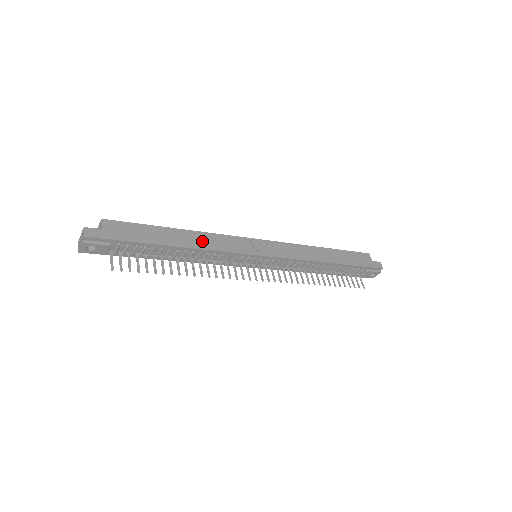
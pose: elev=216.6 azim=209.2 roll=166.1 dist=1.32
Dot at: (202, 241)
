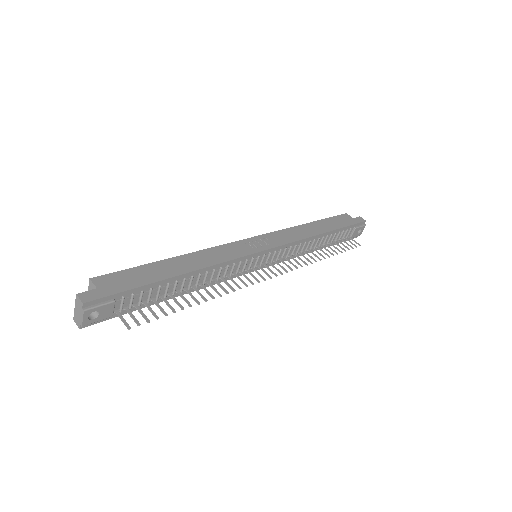
Dot at: (202, 260)
